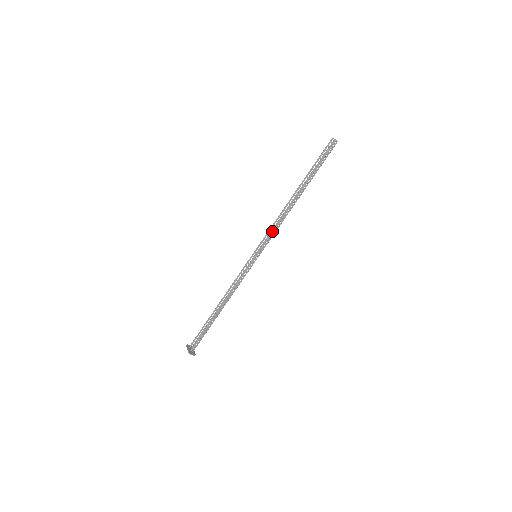
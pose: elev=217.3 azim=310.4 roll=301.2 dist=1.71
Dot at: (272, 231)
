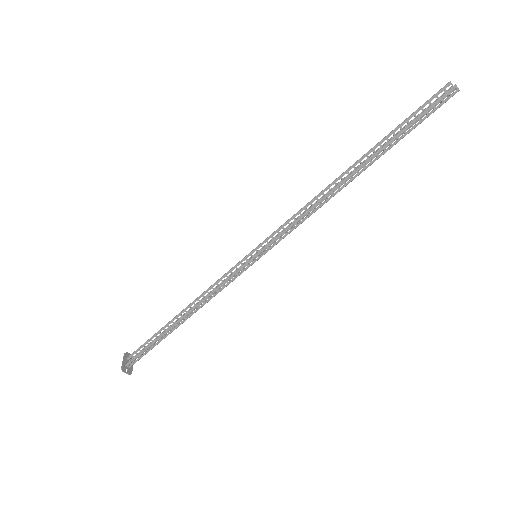
Dot at: (292, 223)
